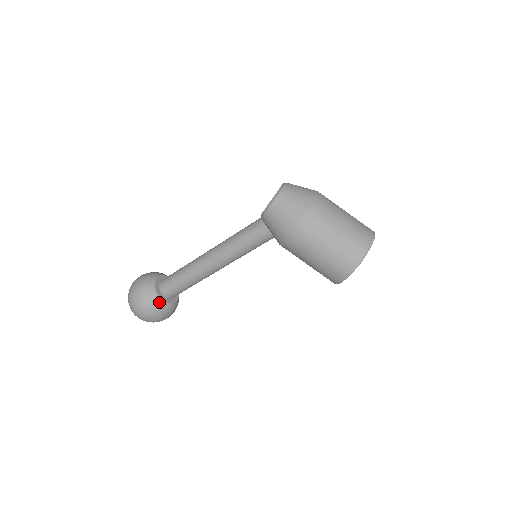
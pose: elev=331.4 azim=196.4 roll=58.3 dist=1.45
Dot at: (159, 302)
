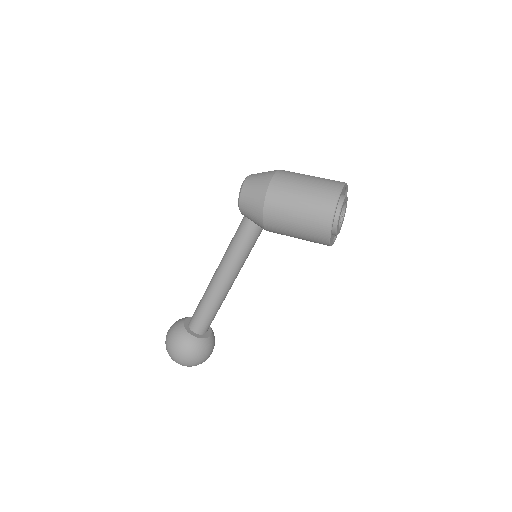
Dot at: (191, 339)
